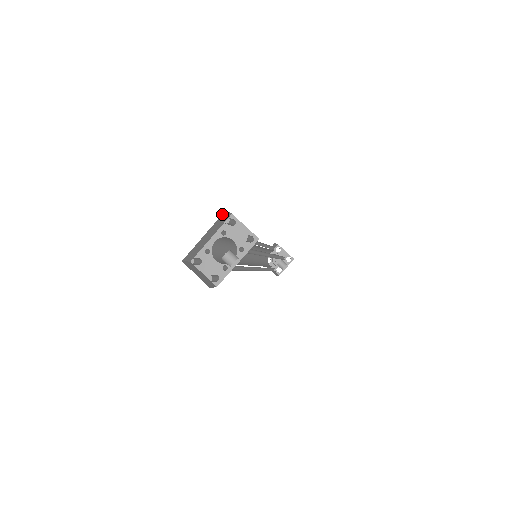
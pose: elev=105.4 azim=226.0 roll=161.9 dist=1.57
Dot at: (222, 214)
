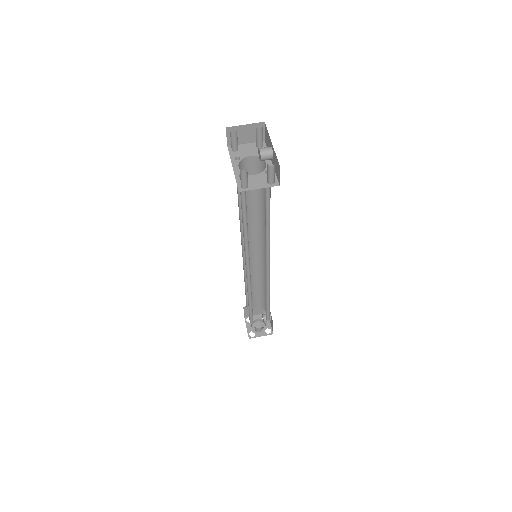
Dot at: (226, 131)
